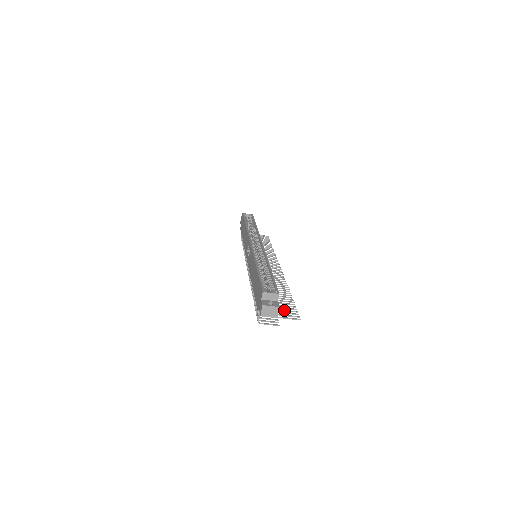
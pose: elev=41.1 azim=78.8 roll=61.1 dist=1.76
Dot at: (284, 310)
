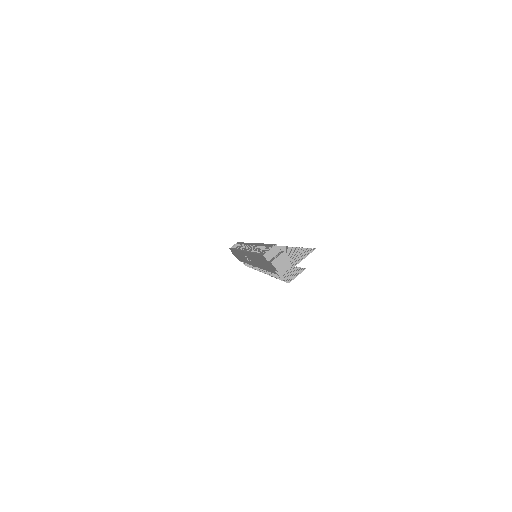
Dot at: (299, 257)
